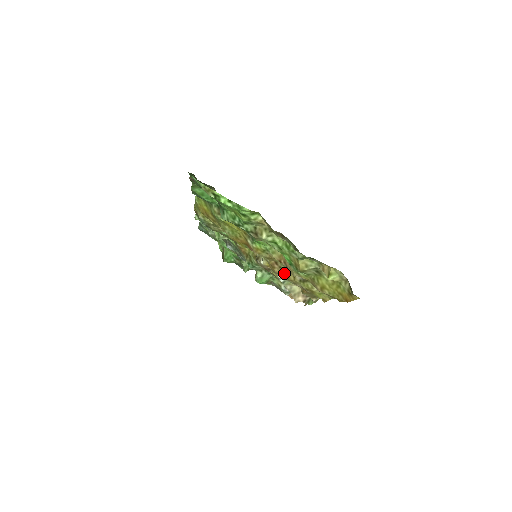
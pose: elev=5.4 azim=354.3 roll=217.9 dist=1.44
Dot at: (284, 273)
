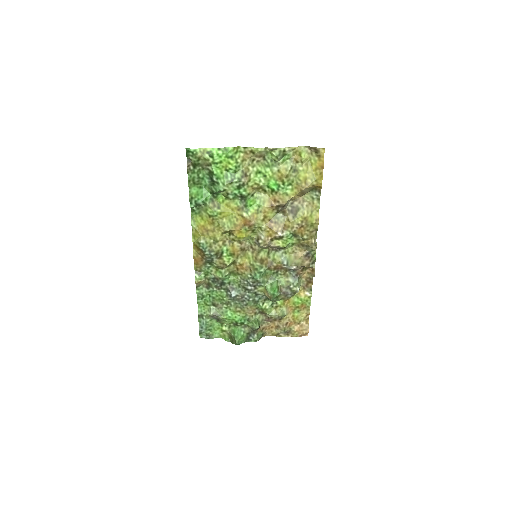
Dot at: (281, 226)
